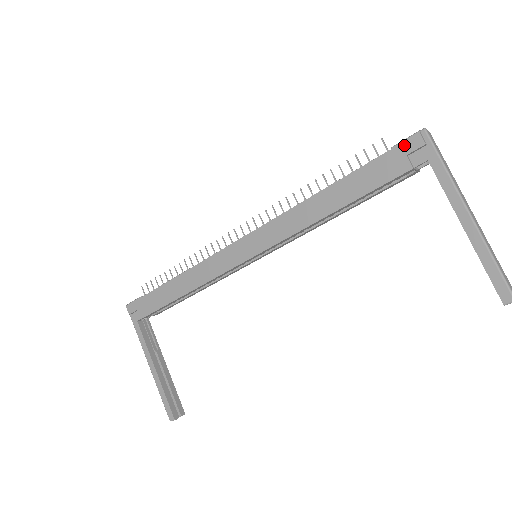
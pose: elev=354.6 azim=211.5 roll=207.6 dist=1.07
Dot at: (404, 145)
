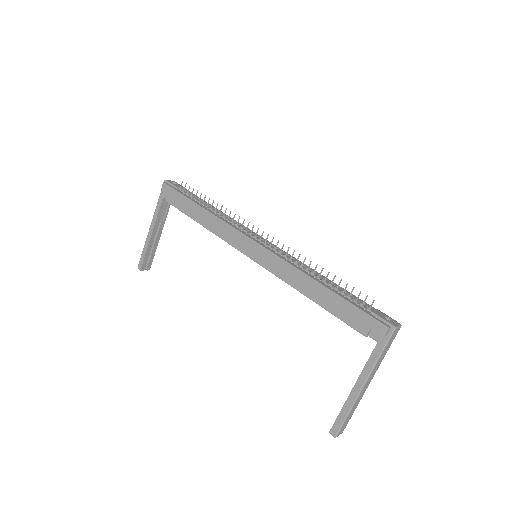
Dot at: (376, 322)
